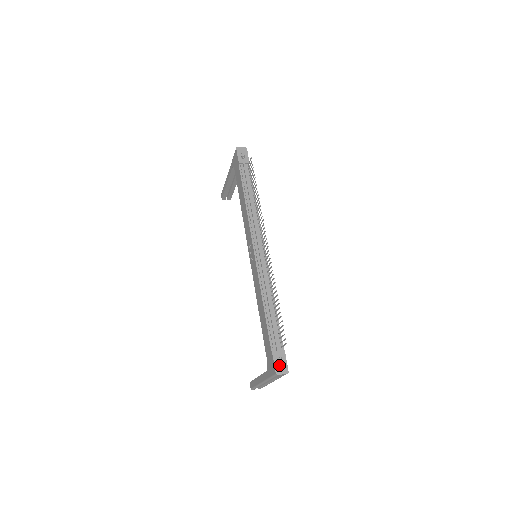
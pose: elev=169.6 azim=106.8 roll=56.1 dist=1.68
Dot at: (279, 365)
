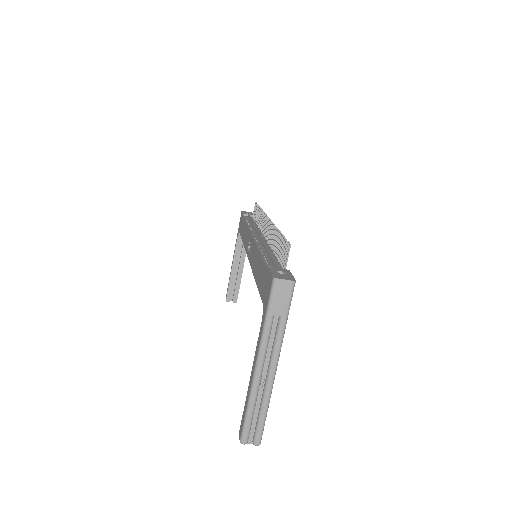
Dot at: (279, 274)
